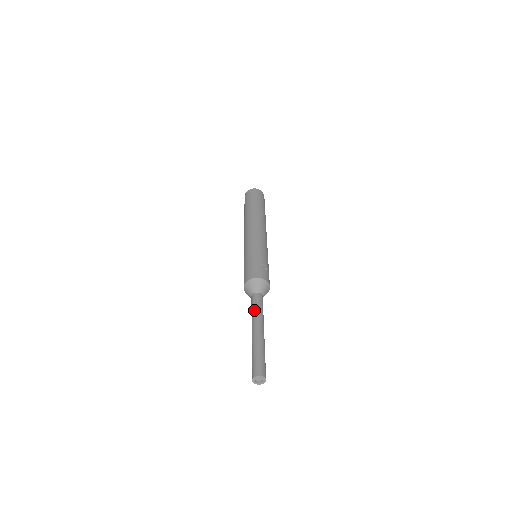
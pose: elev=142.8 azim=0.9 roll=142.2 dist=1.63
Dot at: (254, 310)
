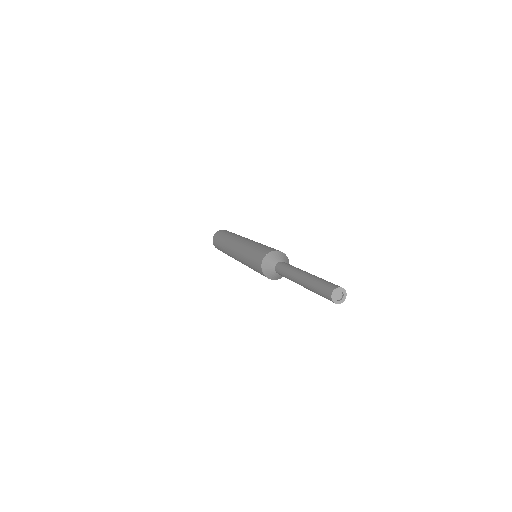
Dot at: (292, 266)
